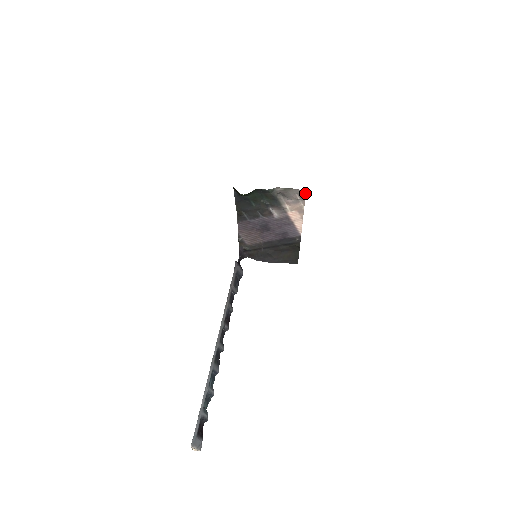
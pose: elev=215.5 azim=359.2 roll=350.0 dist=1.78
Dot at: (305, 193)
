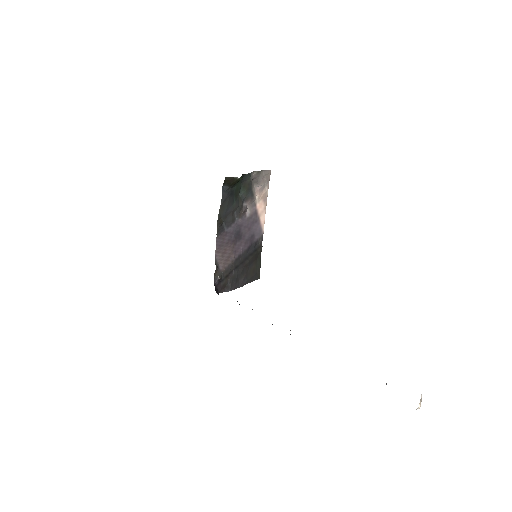
Dot at: (270, 173)
